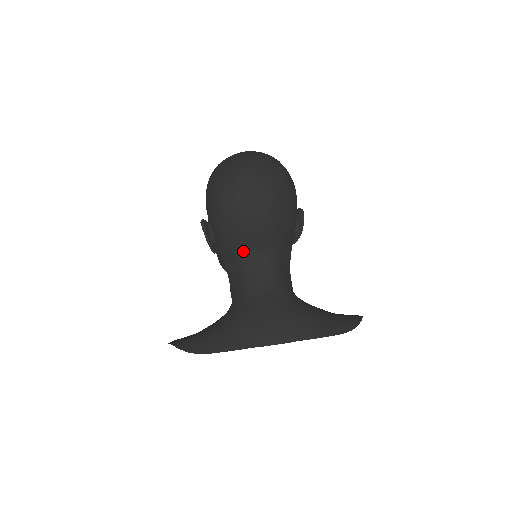
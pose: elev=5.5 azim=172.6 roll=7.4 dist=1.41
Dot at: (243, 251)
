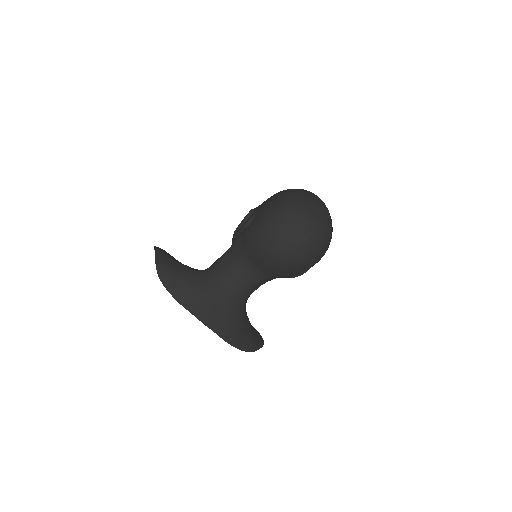
Dot at: (249, 259)
